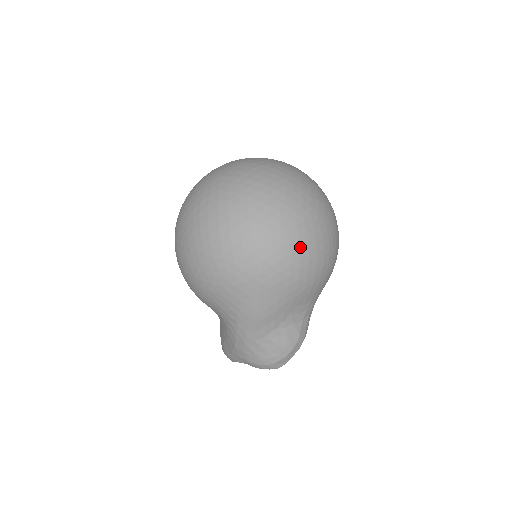
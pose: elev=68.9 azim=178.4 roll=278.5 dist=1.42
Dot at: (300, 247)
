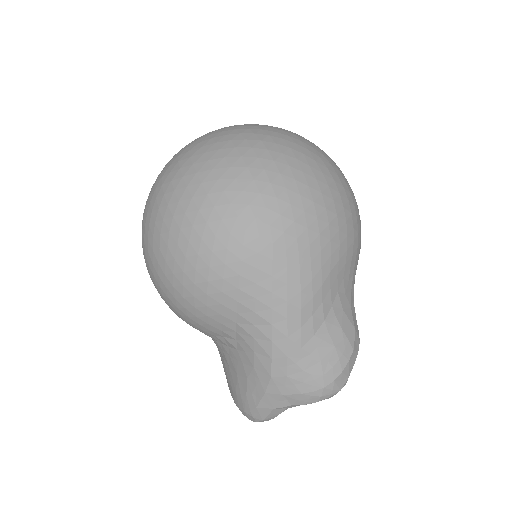
Dot at: (329, 186)
